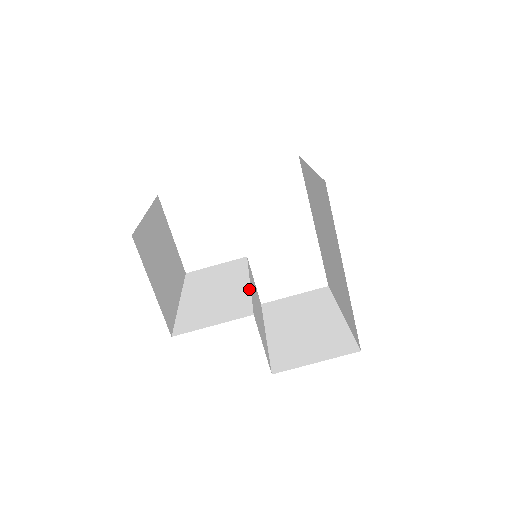
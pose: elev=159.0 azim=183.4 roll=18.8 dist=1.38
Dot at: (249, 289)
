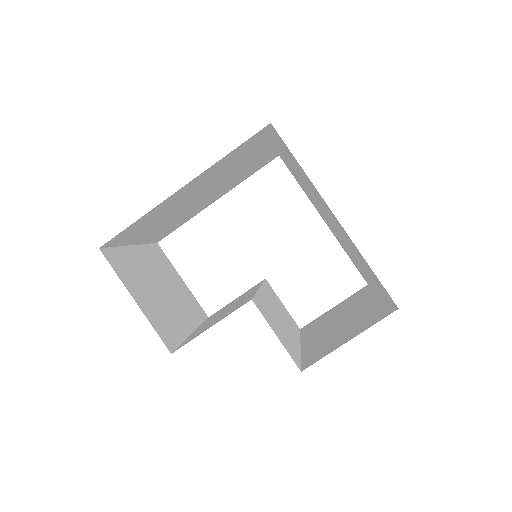
Dot at: (256, 290)
